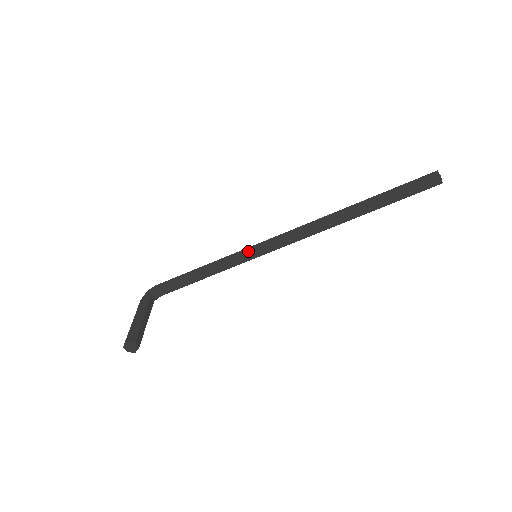
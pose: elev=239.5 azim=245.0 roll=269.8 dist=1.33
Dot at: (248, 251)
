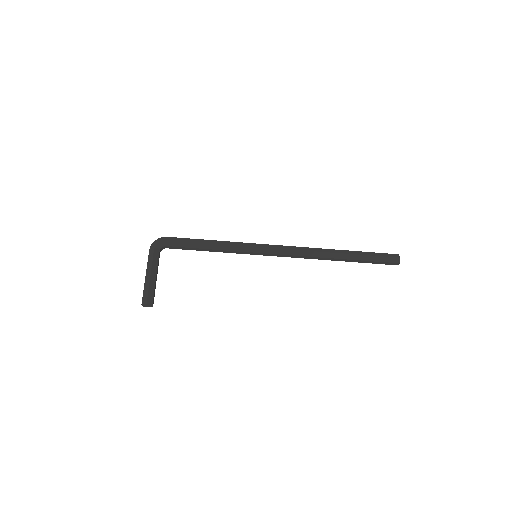
Dot at: (252, 250)
